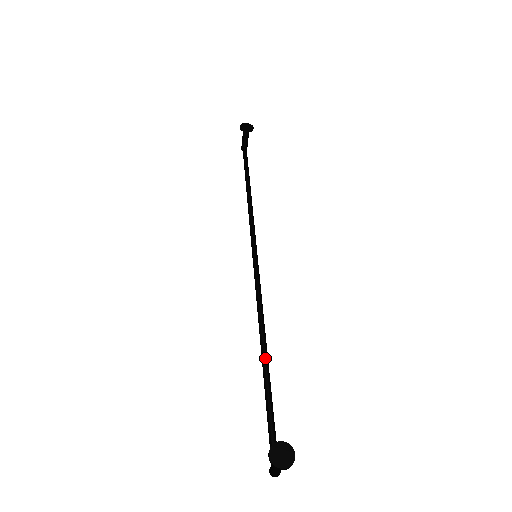
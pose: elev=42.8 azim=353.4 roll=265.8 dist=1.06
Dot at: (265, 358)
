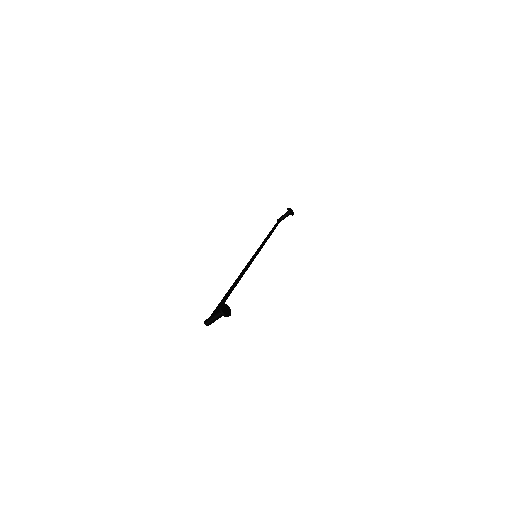
Dot at: (233, 288)
